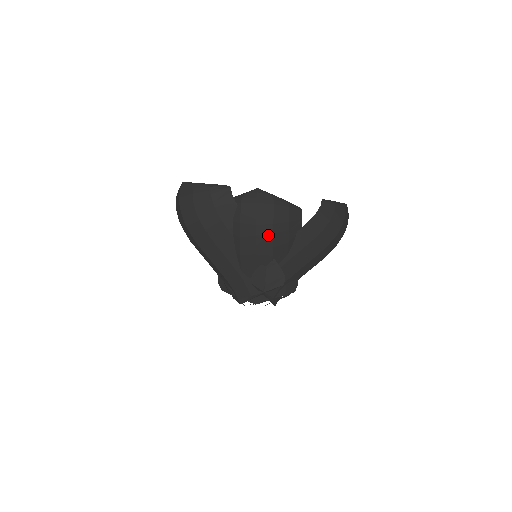
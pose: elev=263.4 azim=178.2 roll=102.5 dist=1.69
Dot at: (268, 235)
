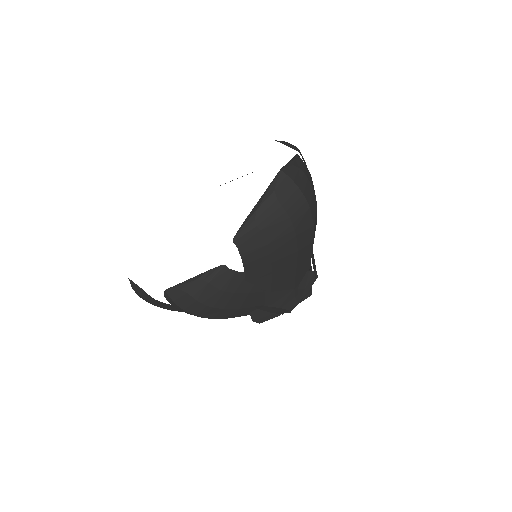
Dot at: (221, 312)
